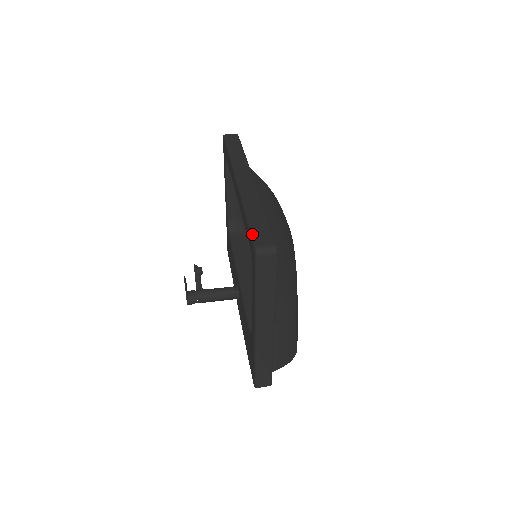
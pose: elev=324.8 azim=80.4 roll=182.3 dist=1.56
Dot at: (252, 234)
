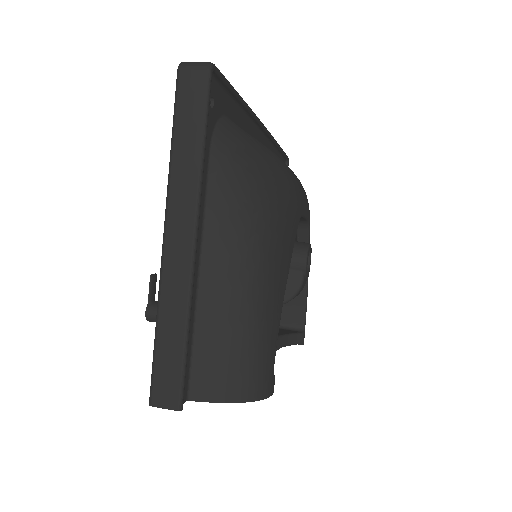
Dot at: occluded
